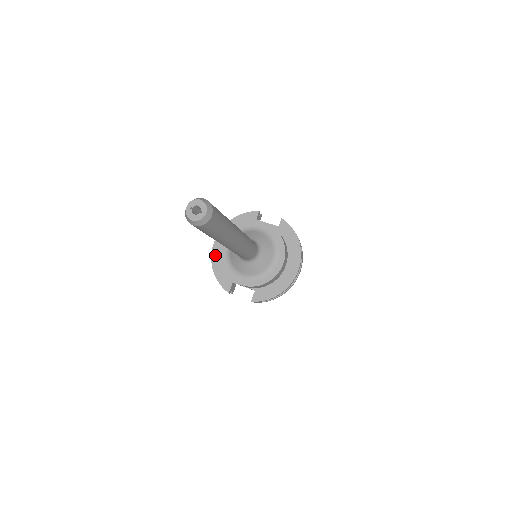
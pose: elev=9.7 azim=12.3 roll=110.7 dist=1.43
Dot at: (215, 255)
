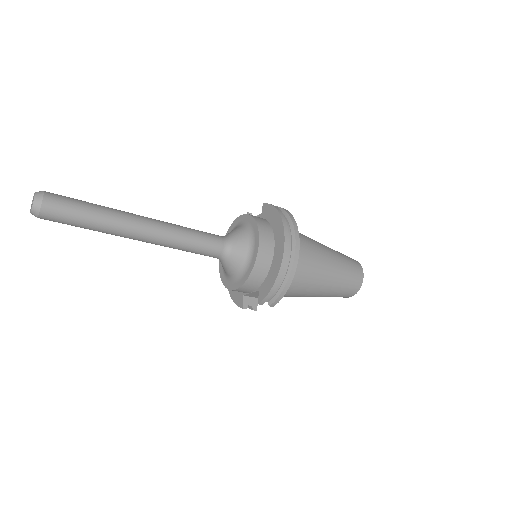
Dot at: occluded
